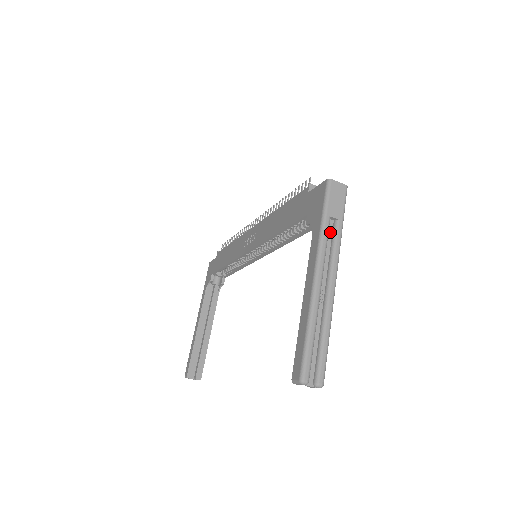
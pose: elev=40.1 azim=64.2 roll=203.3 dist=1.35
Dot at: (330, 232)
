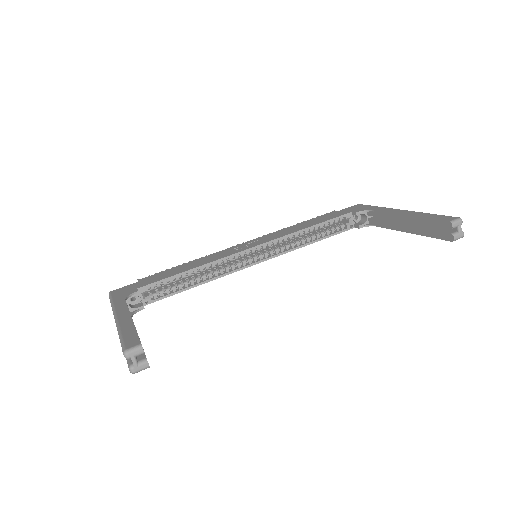
Dot at: occluded
